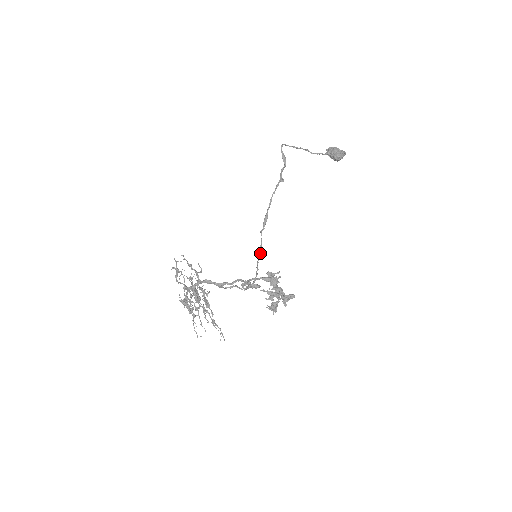
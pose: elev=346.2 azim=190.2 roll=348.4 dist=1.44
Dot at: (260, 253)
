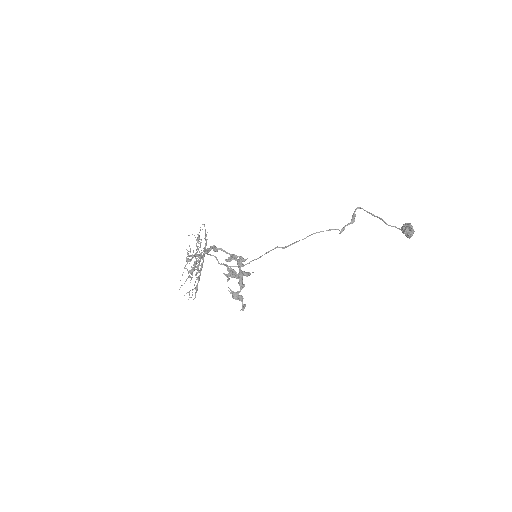
Dot at: (261, 256)
